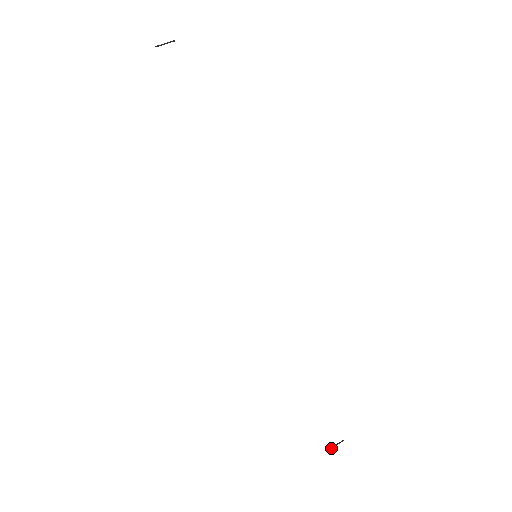
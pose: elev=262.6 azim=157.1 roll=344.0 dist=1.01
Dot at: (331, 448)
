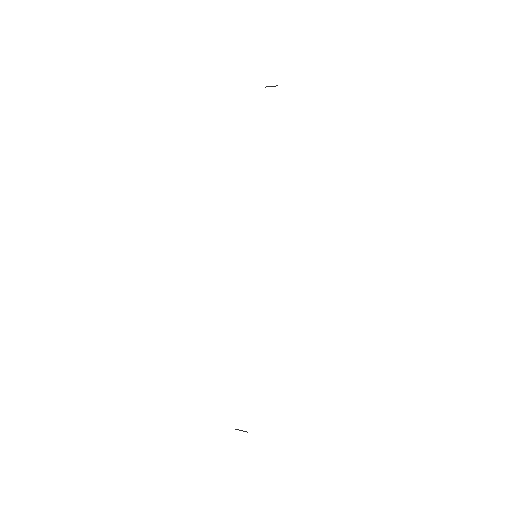
Dot at: (236, 429)
